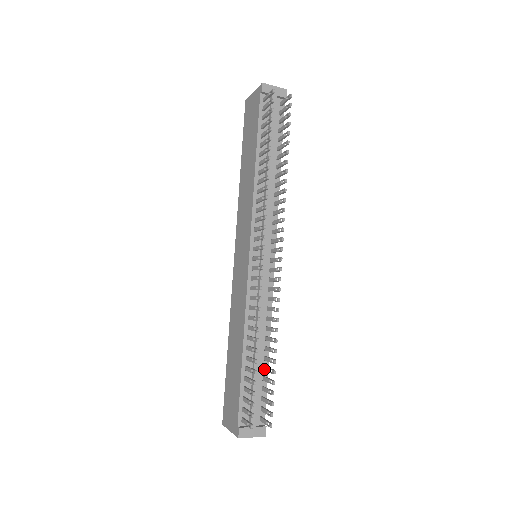
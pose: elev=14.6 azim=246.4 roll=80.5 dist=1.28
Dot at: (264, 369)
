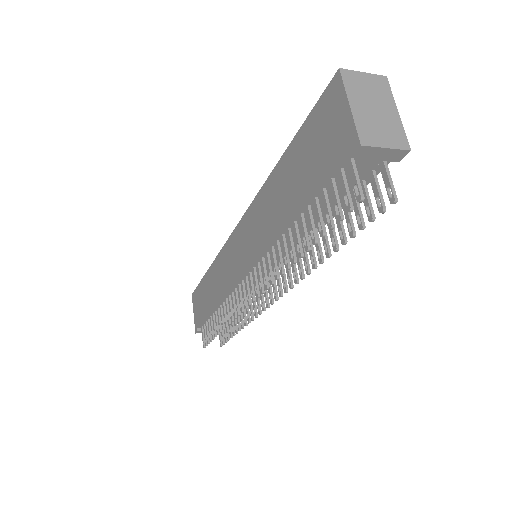
Dot at: occluded
